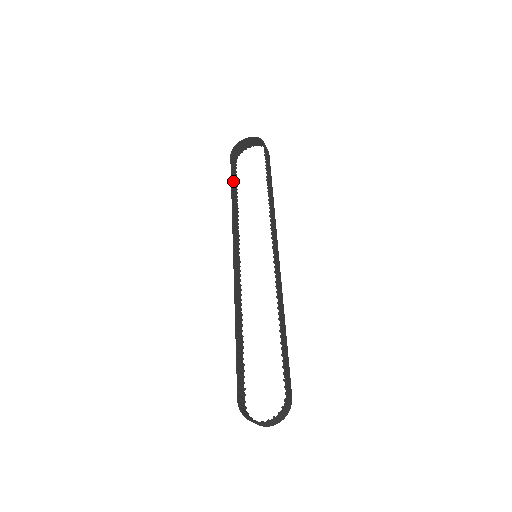
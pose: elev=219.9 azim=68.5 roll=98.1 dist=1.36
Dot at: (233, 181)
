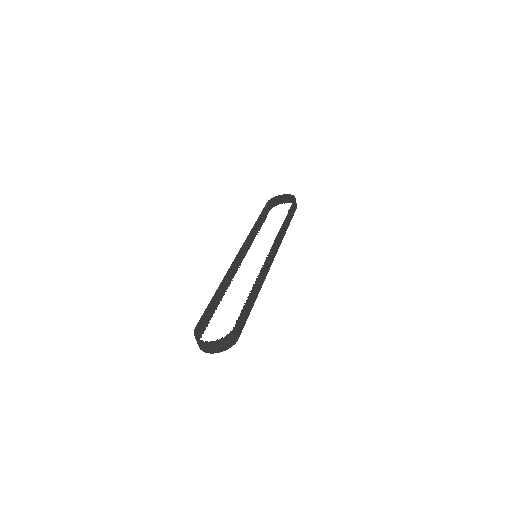
Dot at: (262, 215)
